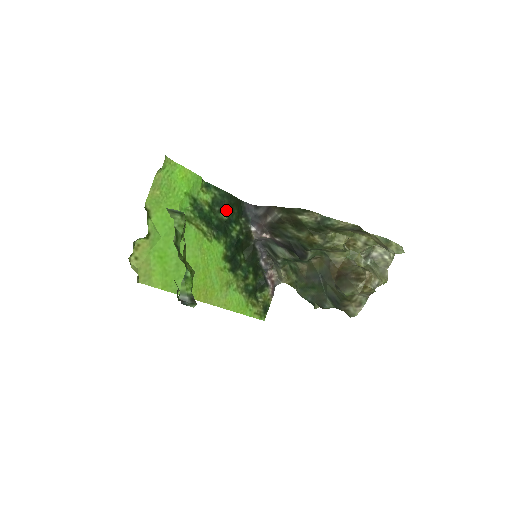
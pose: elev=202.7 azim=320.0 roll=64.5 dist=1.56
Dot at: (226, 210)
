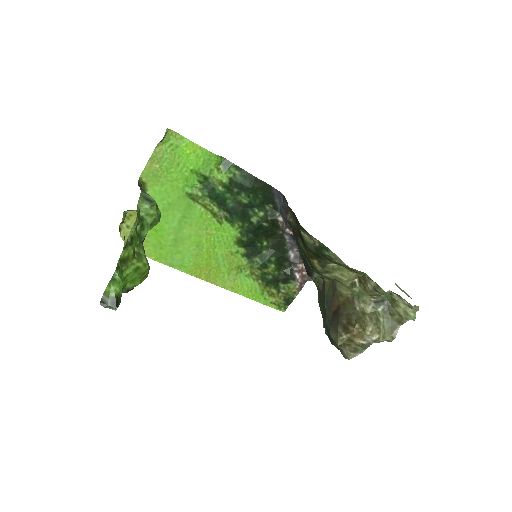
Dot at: (247, 193)
